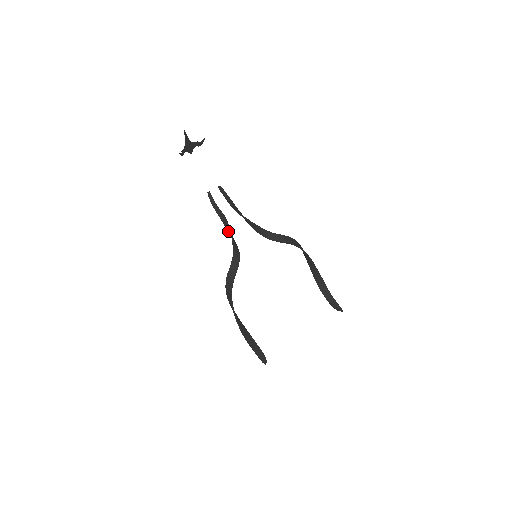
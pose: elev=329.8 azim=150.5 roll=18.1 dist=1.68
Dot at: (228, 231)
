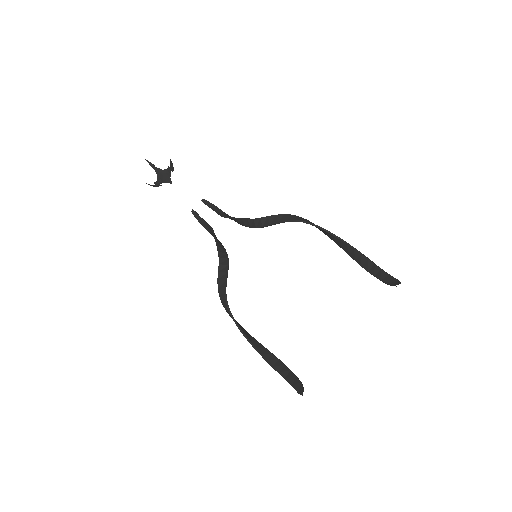
Dot at: occluded
